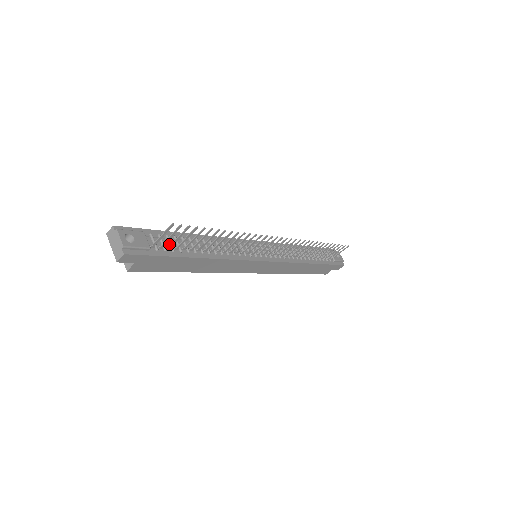
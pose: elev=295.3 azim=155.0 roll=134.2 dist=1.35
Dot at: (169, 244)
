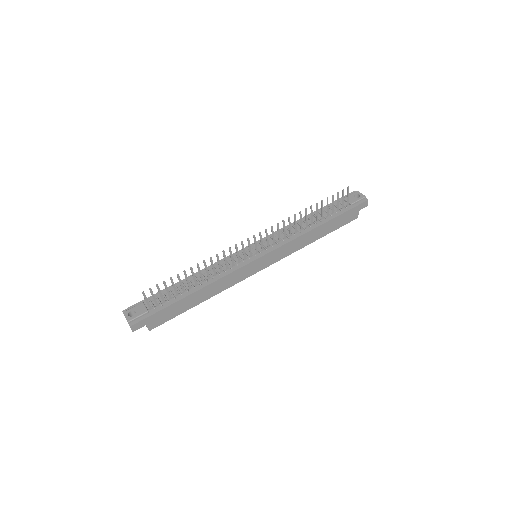
Dot at: (165, 298)
